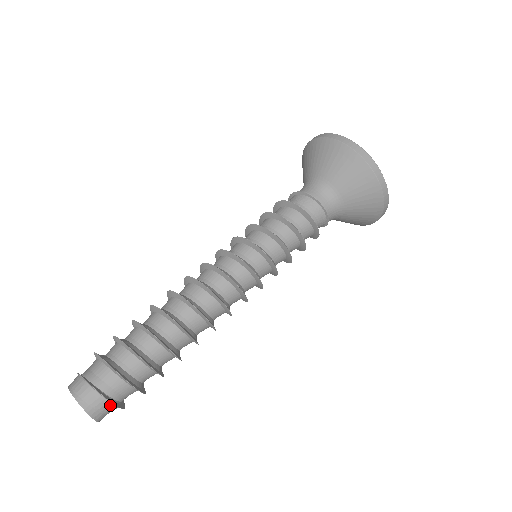
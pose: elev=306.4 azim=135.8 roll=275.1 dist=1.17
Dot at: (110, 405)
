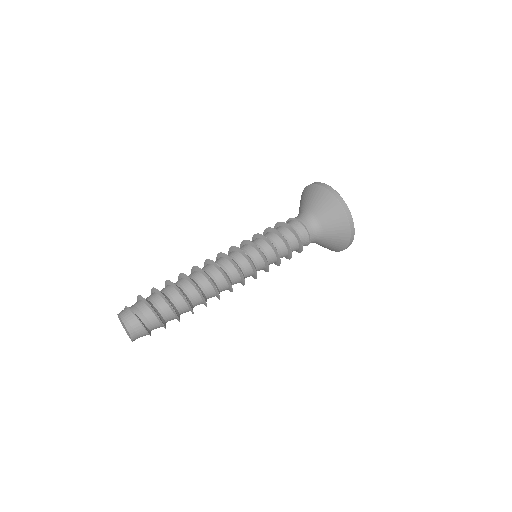
Dot at: (142, 328)
